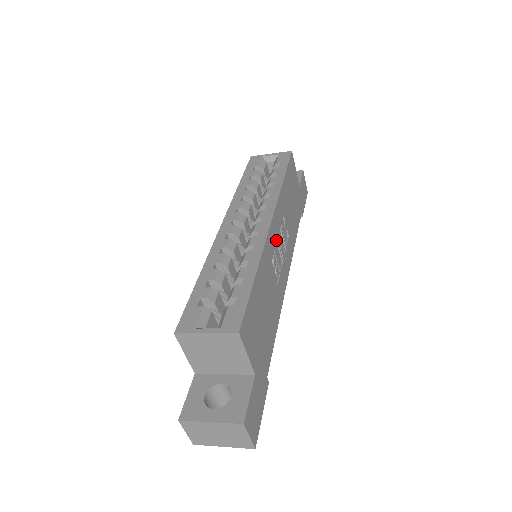
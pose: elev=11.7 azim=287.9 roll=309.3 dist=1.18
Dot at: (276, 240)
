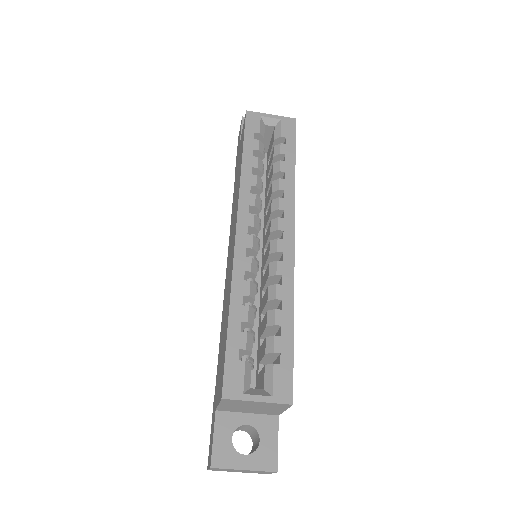
Dot at: occluded
